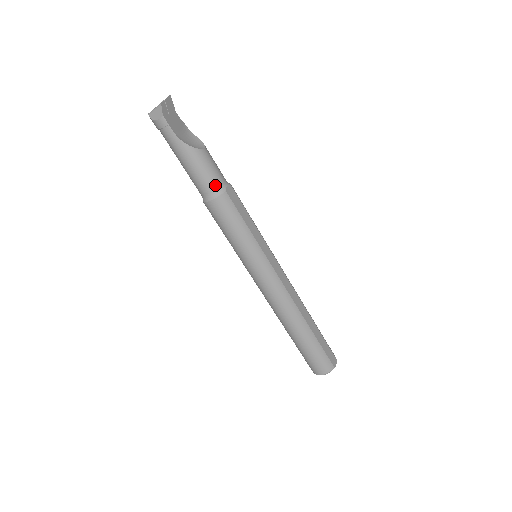
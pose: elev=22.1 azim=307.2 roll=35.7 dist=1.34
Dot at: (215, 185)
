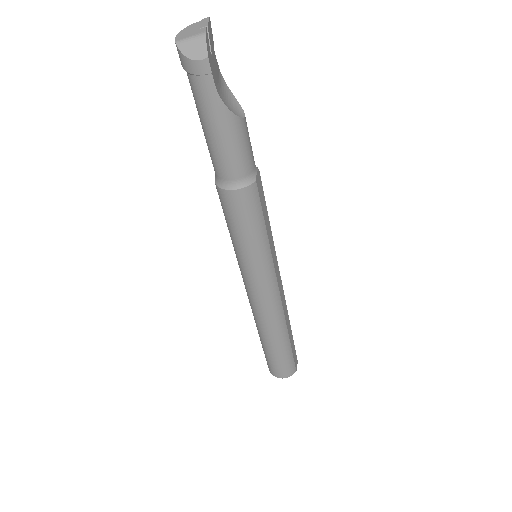
Dot at: (245, 171)
